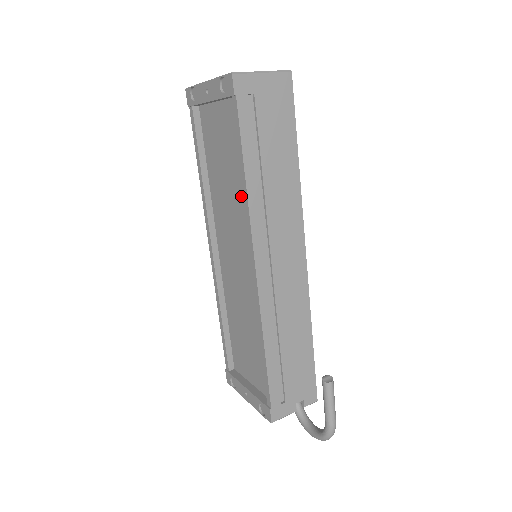
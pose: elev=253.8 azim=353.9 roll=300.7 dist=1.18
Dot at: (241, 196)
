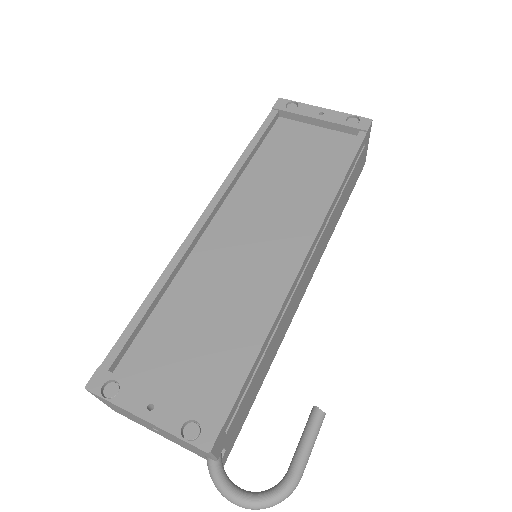
Dot at: (309, 193)
